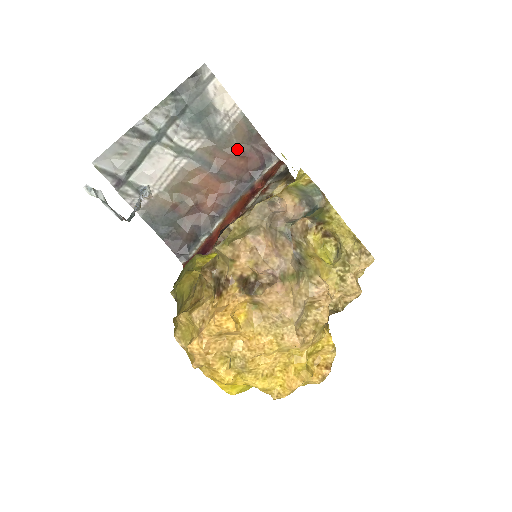
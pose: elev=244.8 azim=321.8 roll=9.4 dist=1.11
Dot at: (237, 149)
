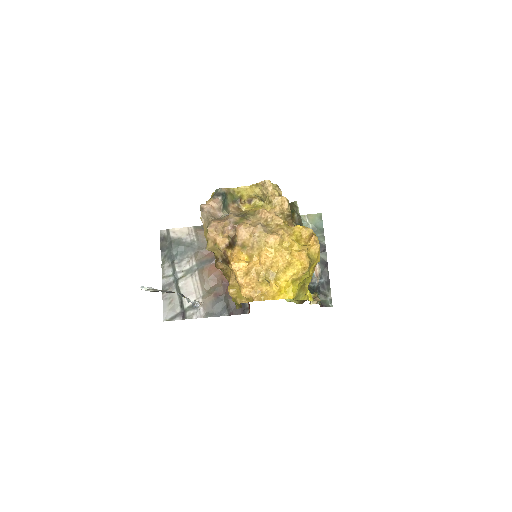
Dot at: occluded
